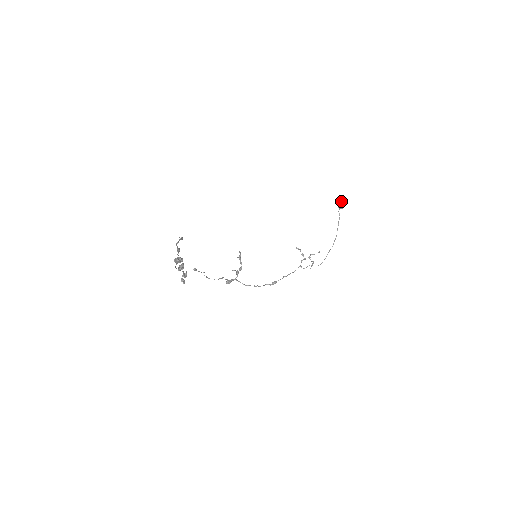
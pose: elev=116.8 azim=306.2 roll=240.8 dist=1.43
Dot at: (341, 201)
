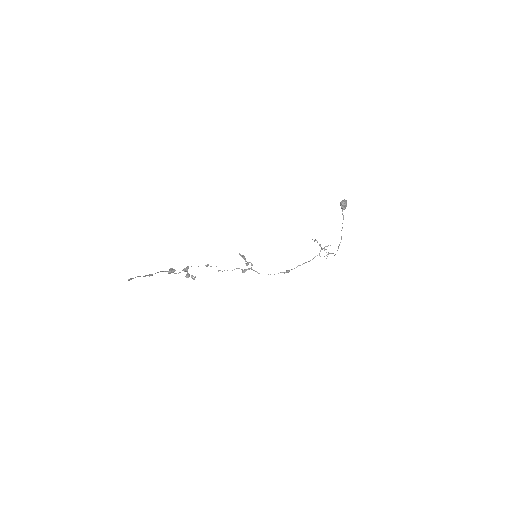
Dot at: (342, 204)
